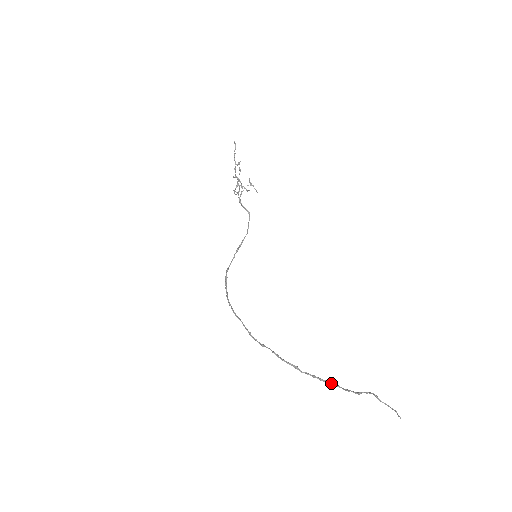
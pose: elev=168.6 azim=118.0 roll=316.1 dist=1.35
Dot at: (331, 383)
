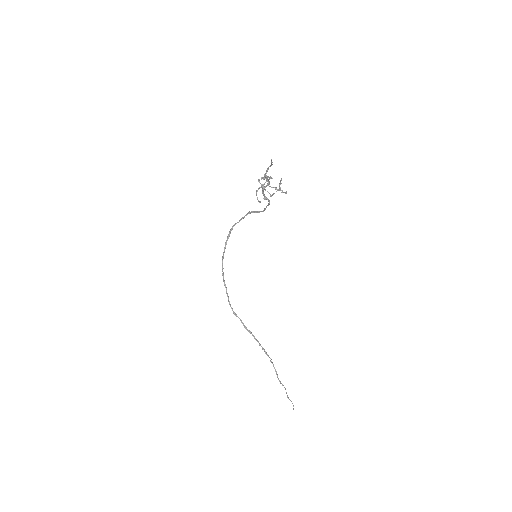
Dot at: (270, 361)
